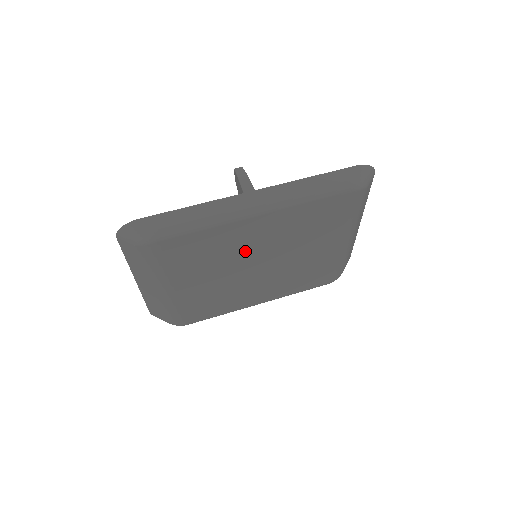
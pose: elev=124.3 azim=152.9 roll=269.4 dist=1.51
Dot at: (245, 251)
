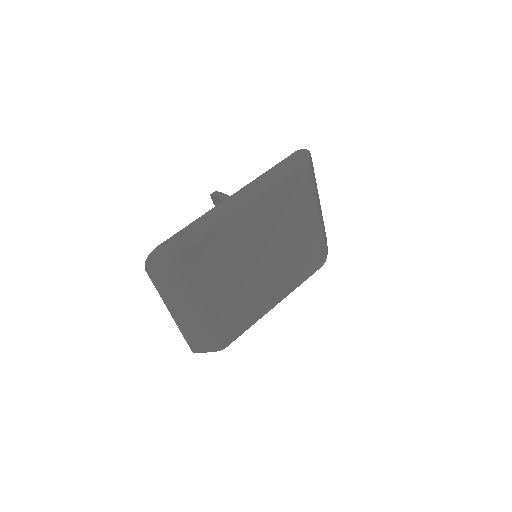
Dot at: (247, 247)
